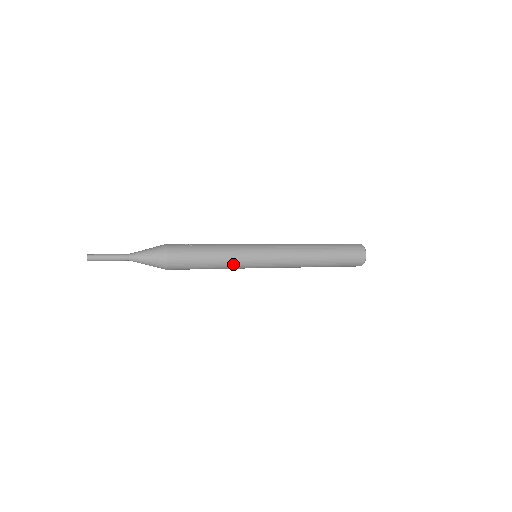
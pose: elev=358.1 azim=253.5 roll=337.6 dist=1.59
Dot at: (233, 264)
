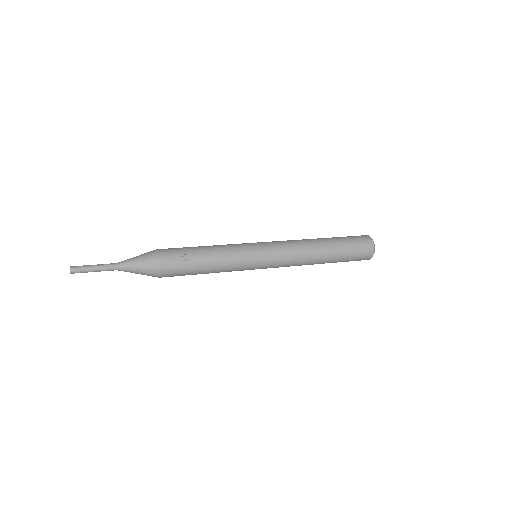
Dot at: (229, 271)
